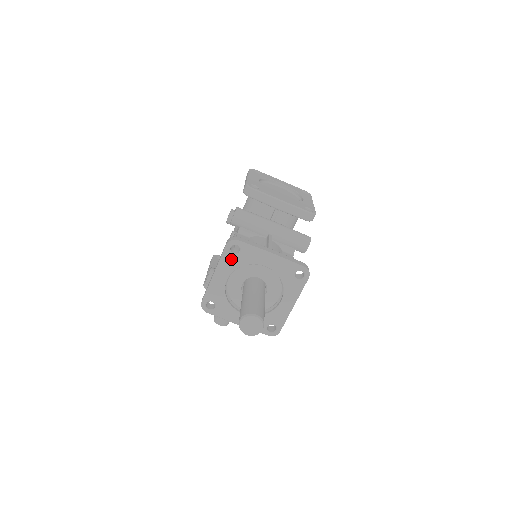
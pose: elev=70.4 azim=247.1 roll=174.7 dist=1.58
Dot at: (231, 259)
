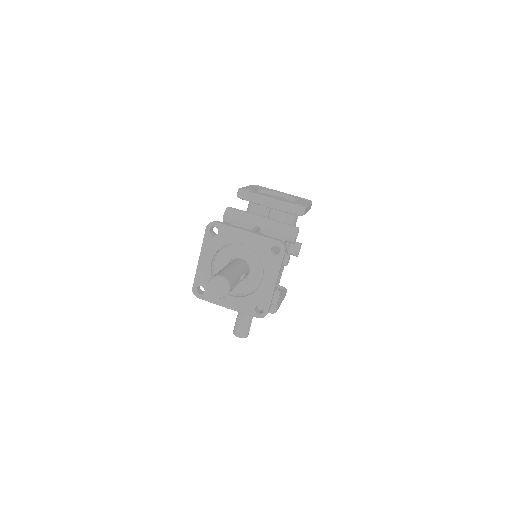
Dot at: (212, 241)
